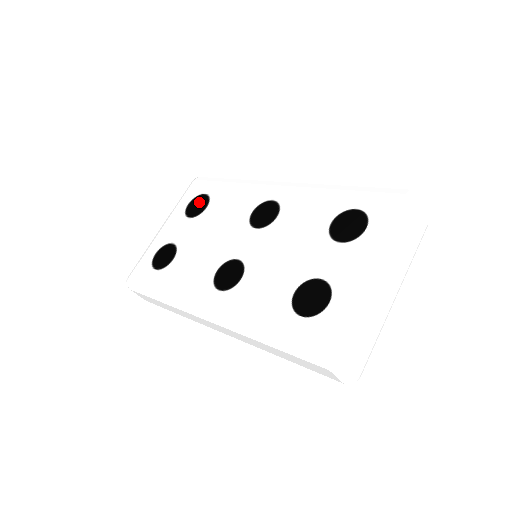
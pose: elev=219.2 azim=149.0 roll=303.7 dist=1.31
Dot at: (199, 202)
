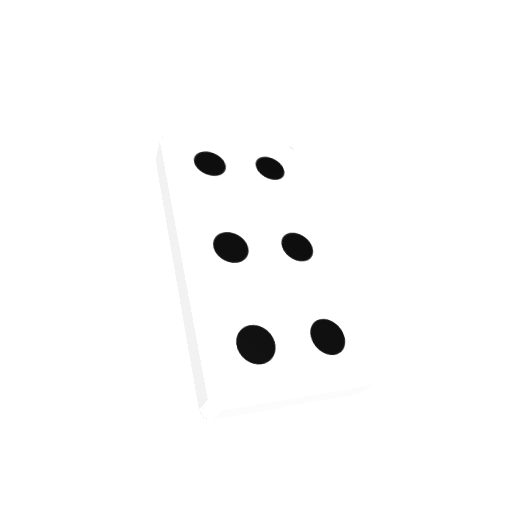
Dot at: (274, 168)
